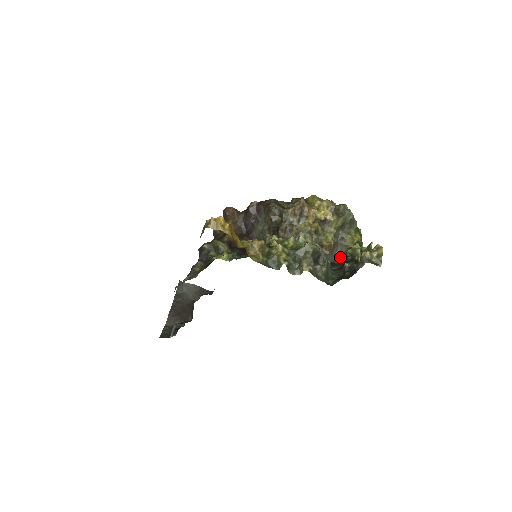
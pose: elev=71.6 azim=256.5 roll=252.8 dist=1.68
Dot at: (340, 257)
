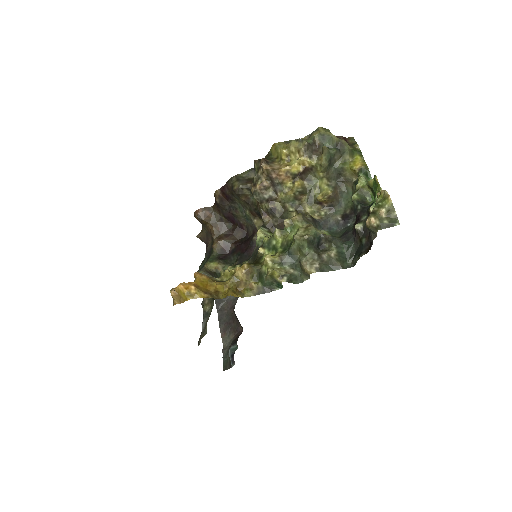
Dot at: (350, 199)
